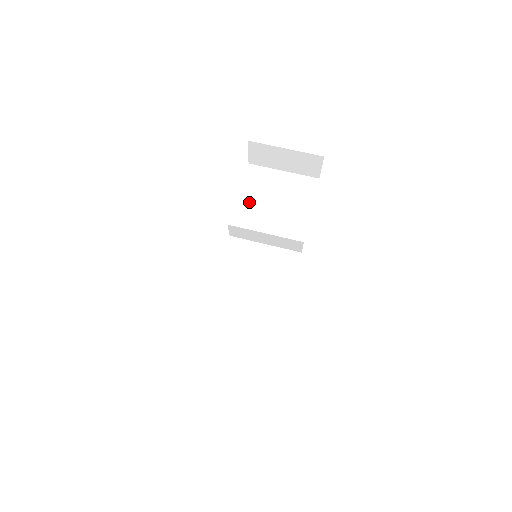
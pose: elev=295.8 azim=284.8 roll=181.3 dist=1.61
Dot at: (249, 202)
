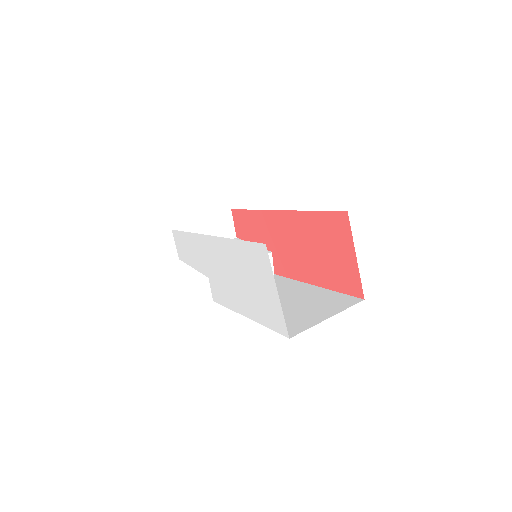
Dot at: occluded
